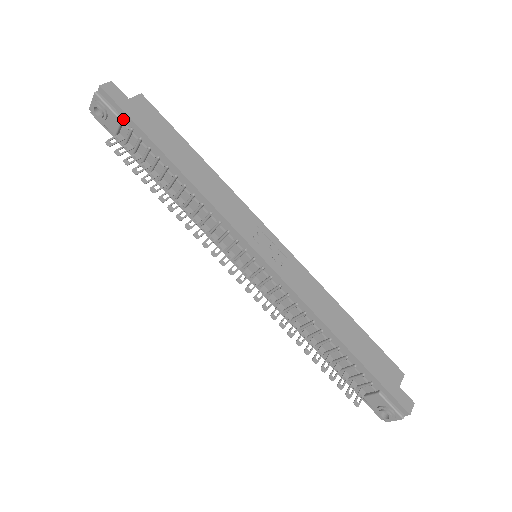
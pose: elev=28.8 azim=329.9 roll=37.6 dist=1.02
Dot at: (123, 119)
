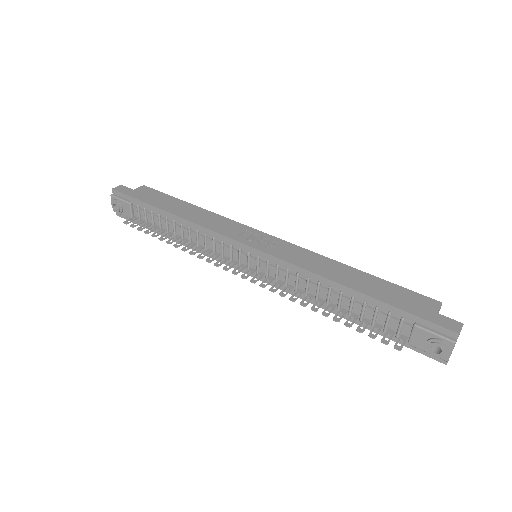
Dot at: (131, 202)
